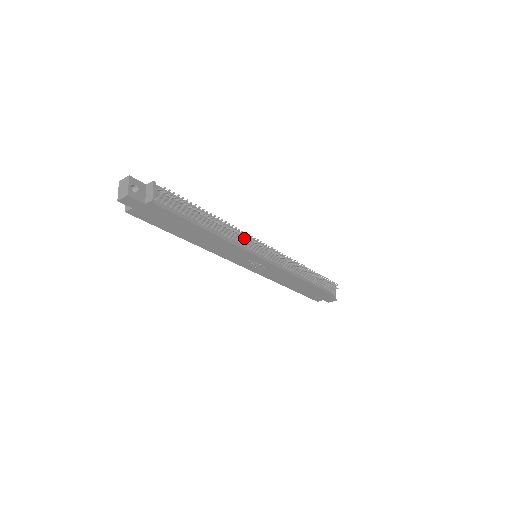
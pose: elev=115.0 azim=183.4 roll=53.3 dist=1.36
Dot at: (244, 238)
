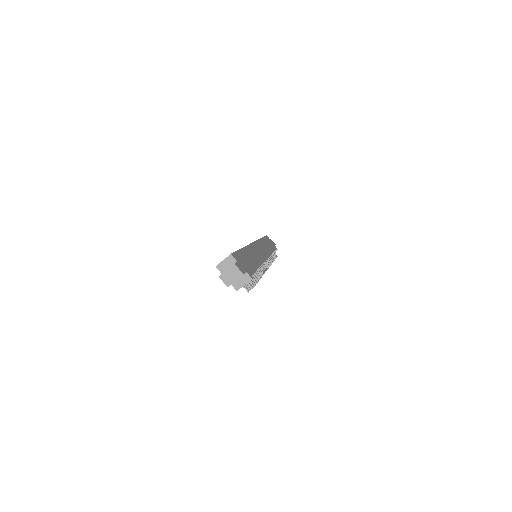
Dot at: occluded
